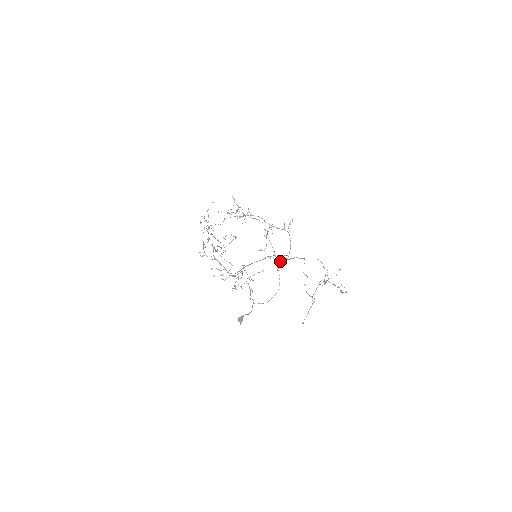
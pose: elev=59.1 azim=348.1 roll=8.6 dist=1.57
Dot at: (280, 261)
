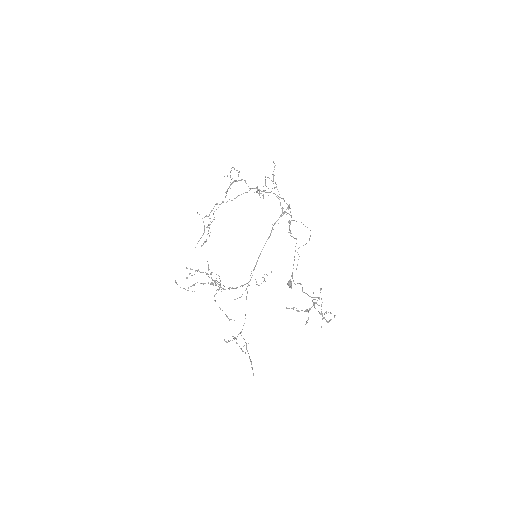
Dot at: (288, 221)
